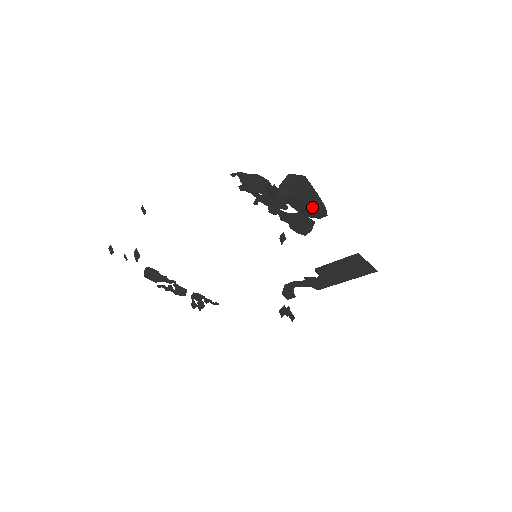
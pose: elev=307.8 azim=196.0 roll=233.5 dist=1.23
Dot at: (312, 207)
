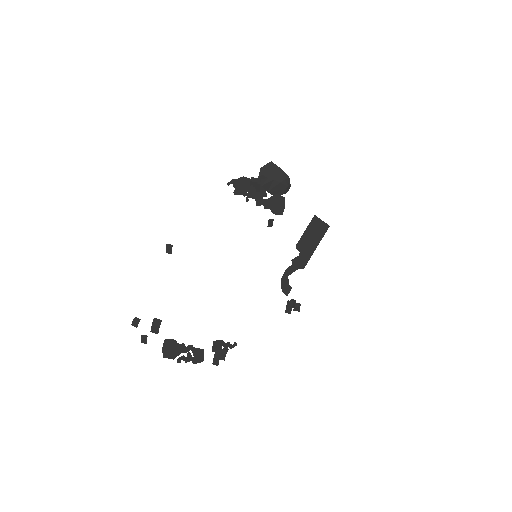
Dot at: (282, 181)
